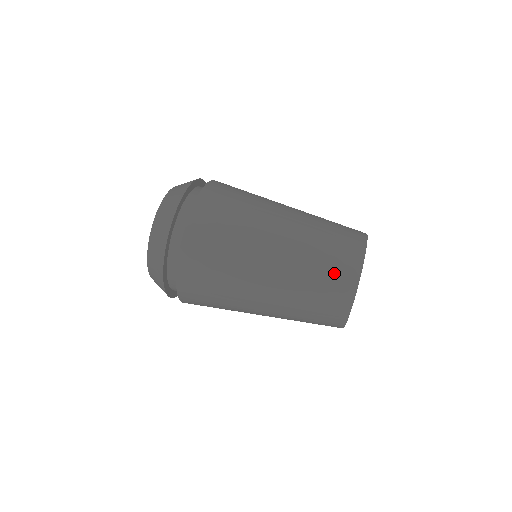
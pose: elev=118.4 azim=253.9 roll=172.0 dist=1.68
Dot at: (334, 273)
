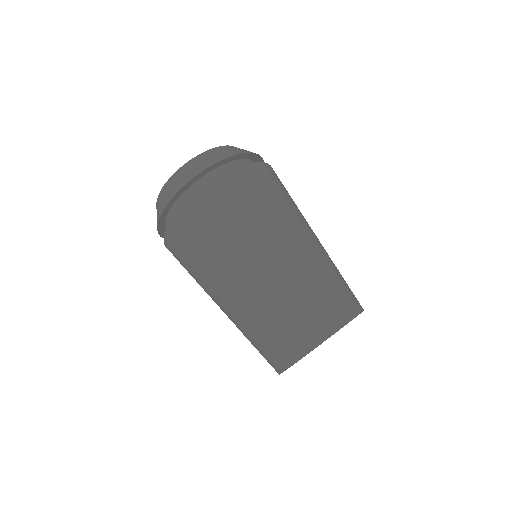
Dot at: (263, 353)
